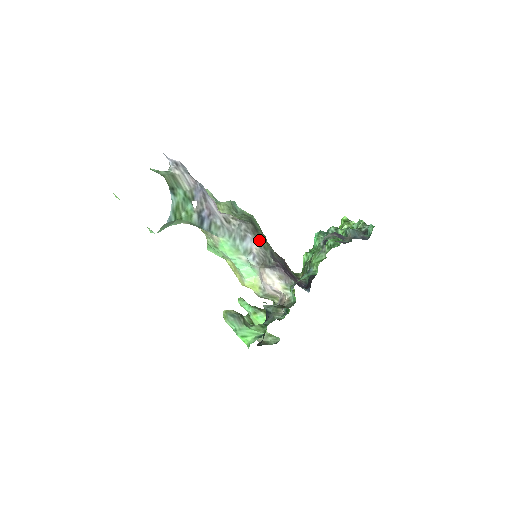
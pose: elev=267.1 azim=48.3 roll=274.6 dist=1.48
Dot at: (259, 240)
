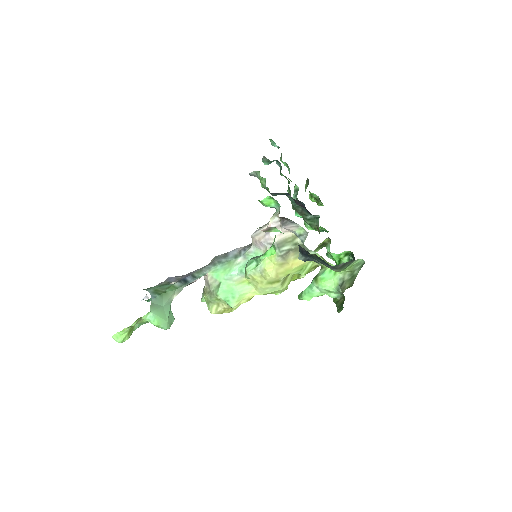
Dot at: occluded
